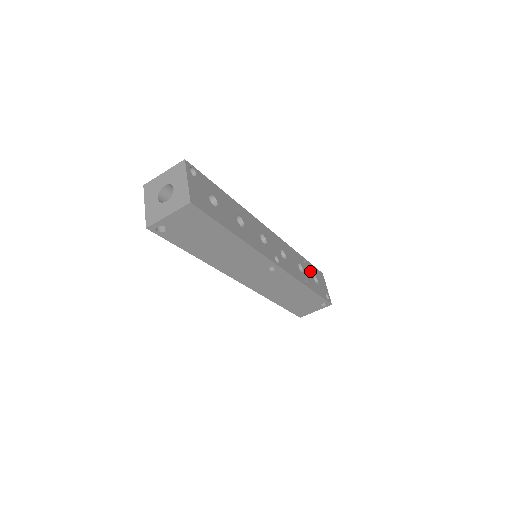
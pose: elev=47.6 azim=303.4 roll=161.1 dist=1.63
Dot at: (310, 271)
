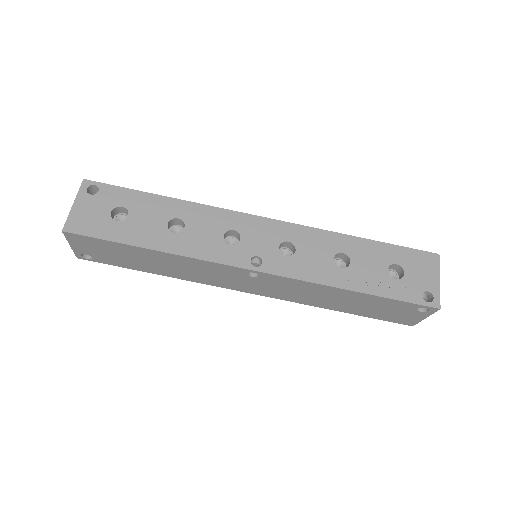
Dot at: (380, 259)
